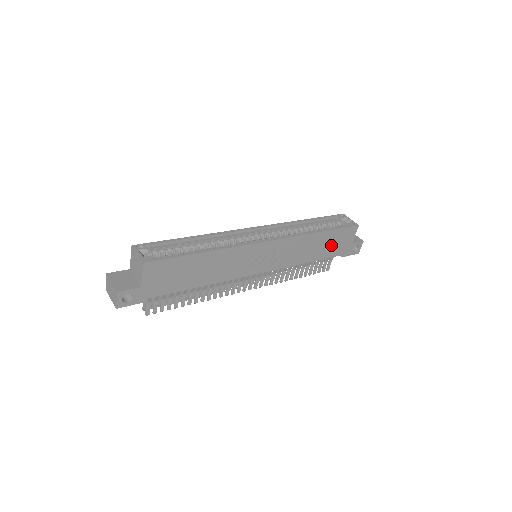
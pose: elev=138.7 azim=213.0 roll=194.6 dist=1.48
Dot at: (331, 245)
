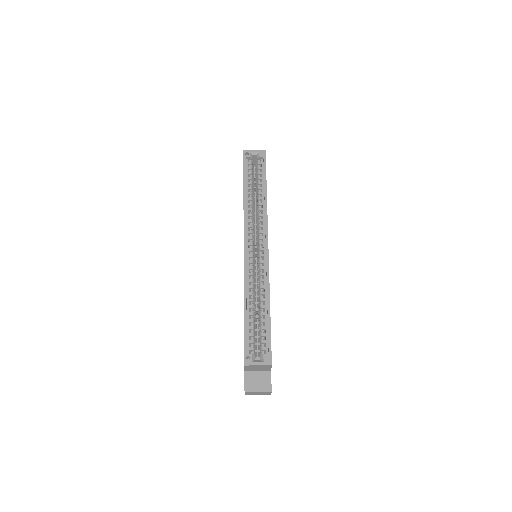
Dot at: occluded
